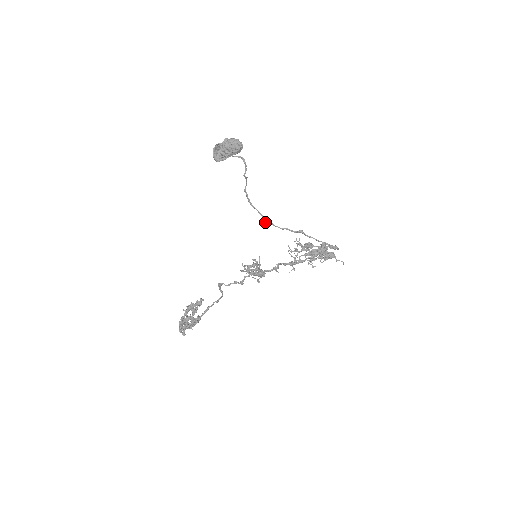
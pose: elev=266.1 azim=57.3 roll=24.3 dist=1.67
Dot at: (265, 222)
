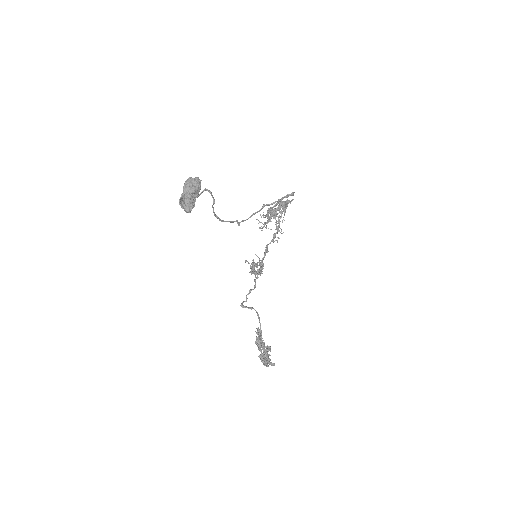
Dot at: (239, 225)
